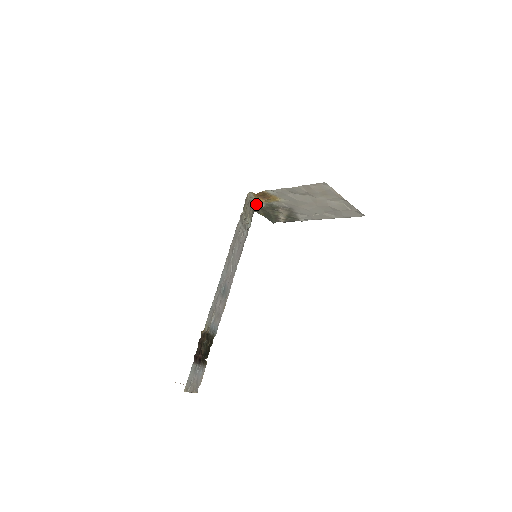
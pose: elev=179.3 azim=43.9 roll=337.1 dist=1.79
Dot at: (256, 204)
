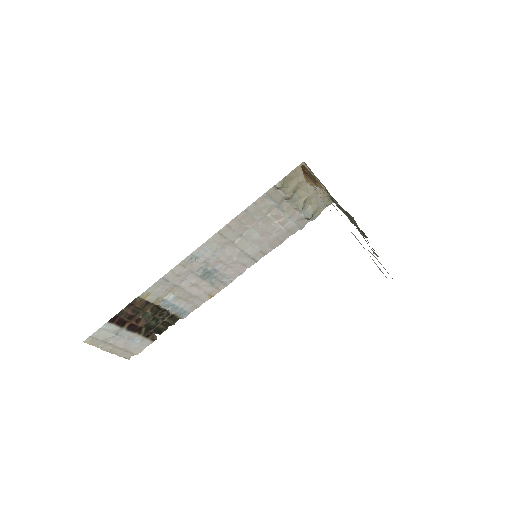
Dot at: occluded
